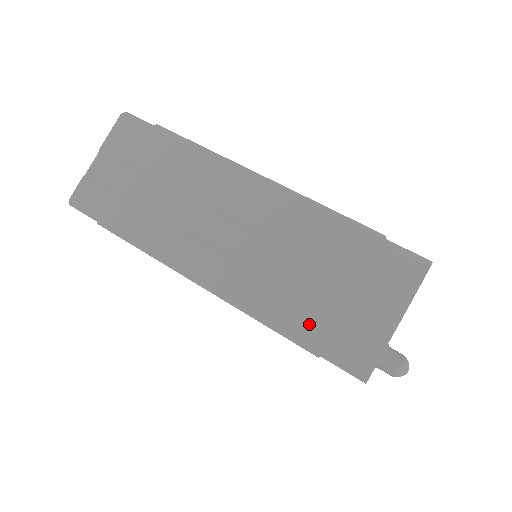
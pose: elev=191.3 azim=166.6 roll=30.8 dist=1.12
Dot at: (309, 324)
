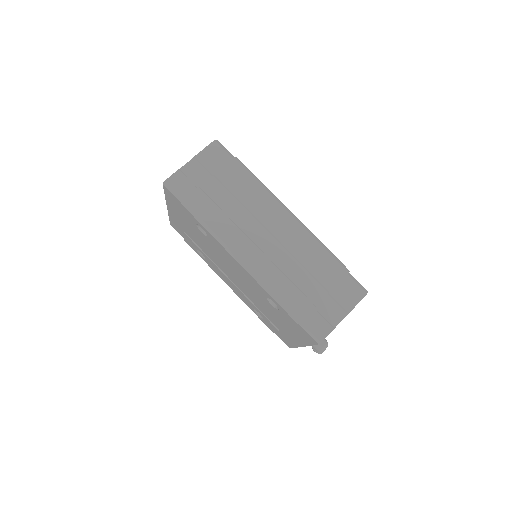
Dot at: (299, 305)
